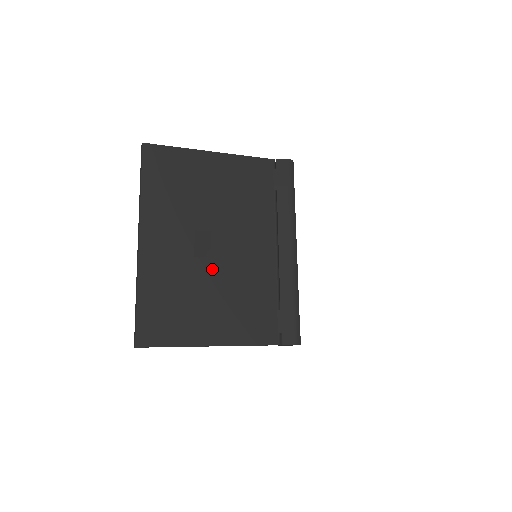
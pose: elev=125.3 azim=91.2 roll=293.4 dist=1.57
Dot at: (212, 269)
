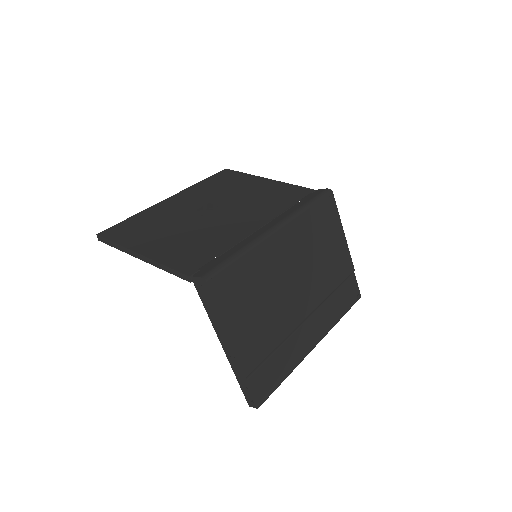
Dot at: (195, 221)
